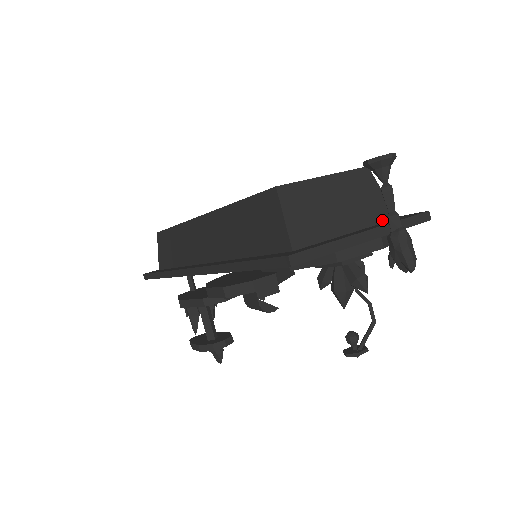
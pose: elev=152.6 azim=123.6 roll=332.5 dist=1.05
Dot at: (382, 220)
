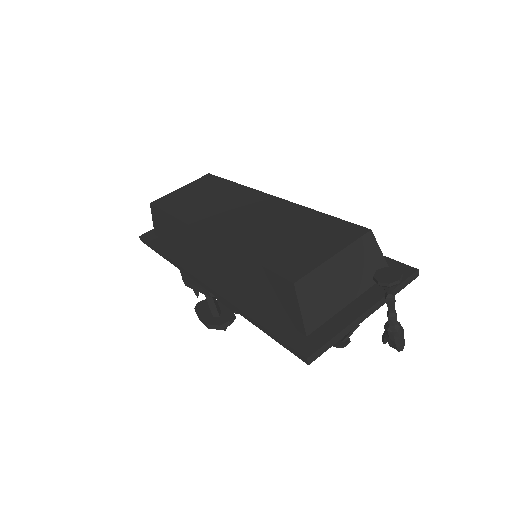
Dot at: occluded
